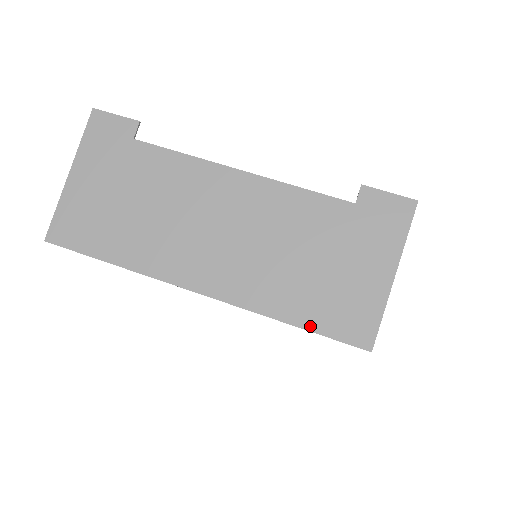
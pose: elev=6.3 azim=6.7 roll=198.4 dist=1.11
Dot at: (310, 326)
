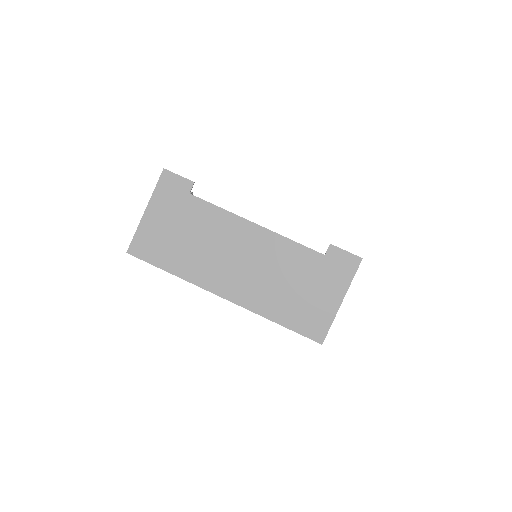
Dot at: (288, 325)
